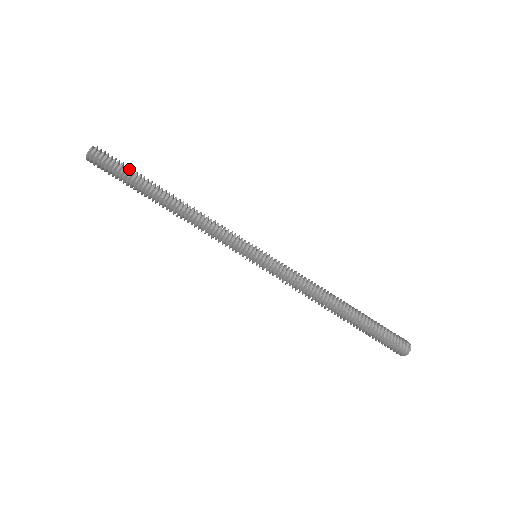
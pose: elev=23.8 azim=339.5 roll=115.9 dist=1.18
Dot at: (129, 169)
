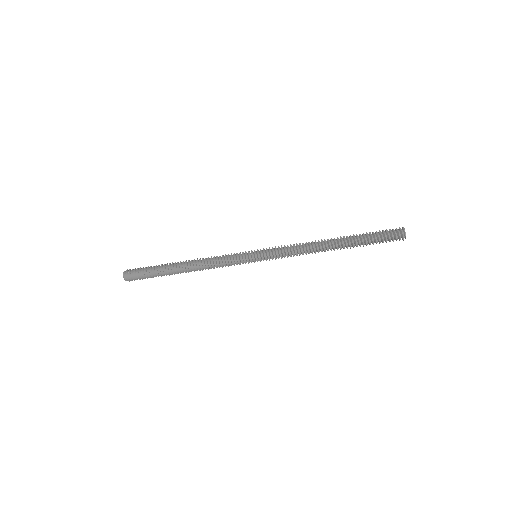
Dot at: (151, 267)
